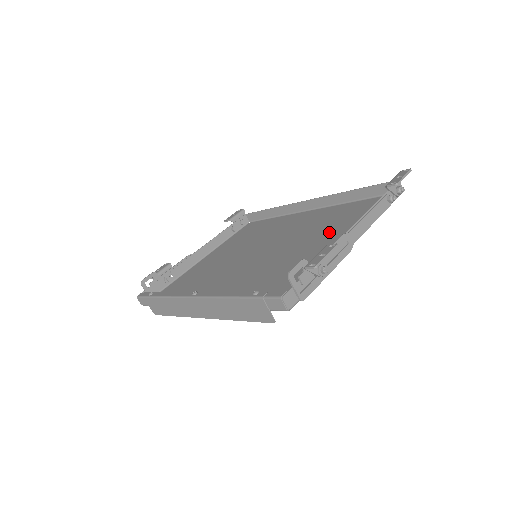
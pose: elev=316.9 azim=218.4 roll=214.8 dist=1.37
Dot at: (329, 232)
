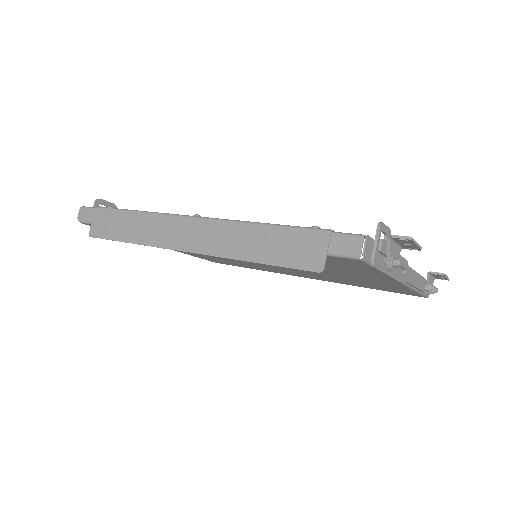
Dot at: occluded
